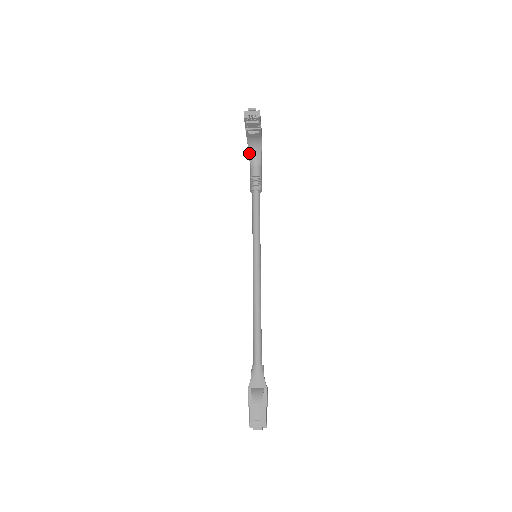
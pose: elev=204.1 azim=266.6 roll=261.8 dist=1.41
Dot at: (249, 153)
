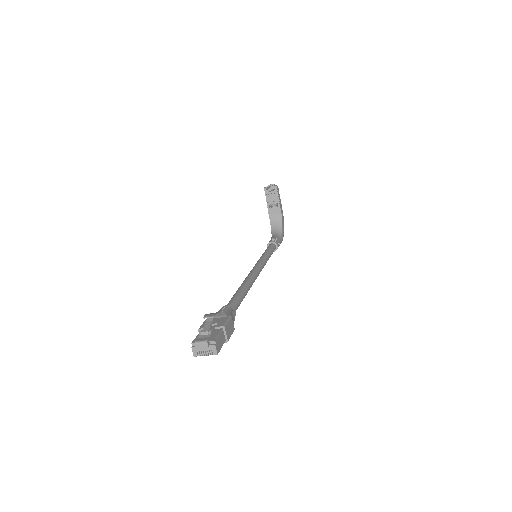
Dot at: (271, 231)
